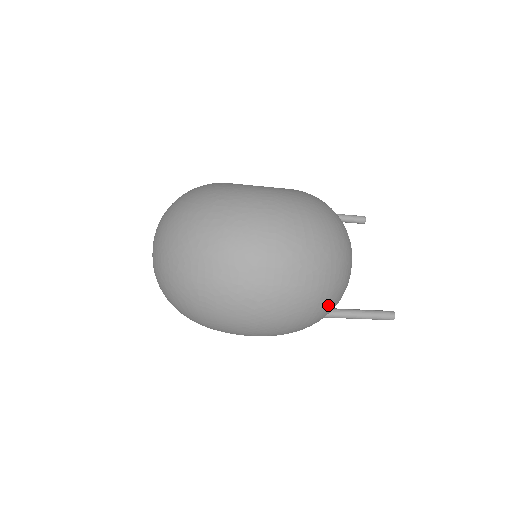
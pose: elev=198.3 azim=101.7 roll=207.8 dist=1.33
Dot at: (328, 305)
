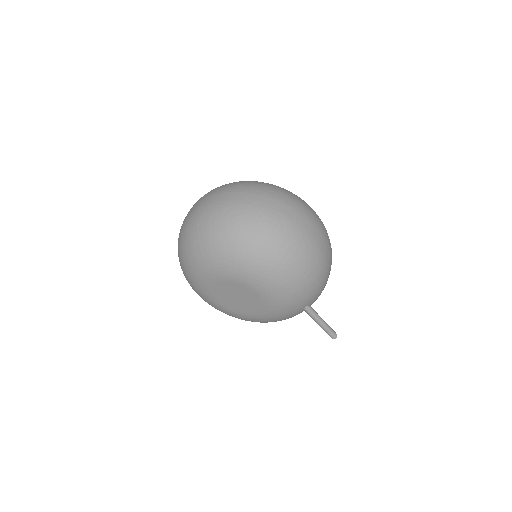
Dot at: (320, 290)
